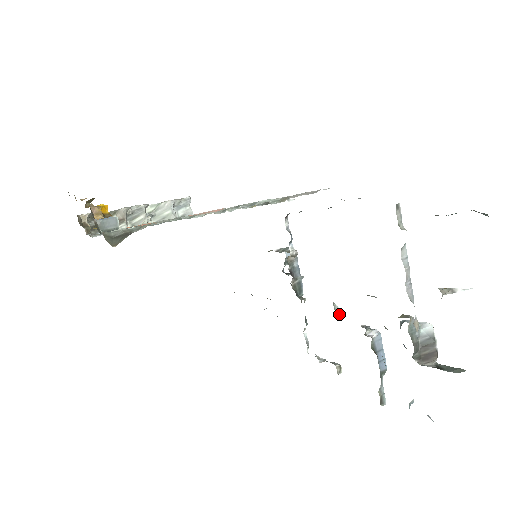
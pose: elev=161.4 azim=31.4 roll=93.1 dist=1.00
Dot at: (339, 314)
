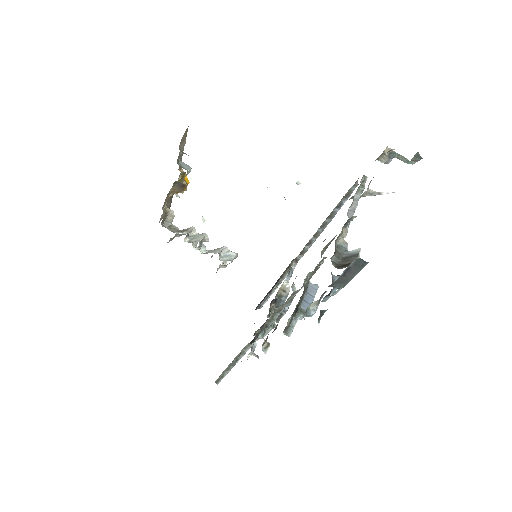
Dot at: occluded
